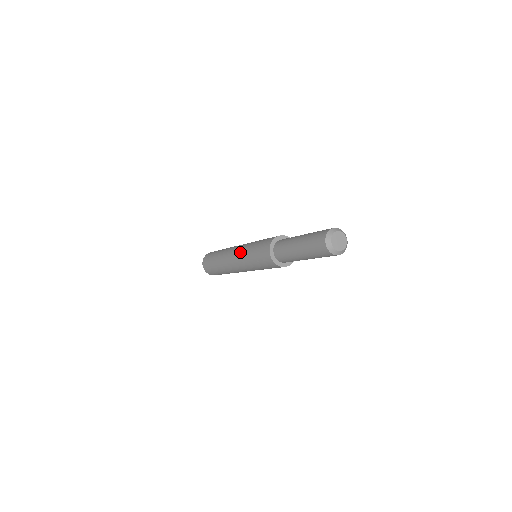
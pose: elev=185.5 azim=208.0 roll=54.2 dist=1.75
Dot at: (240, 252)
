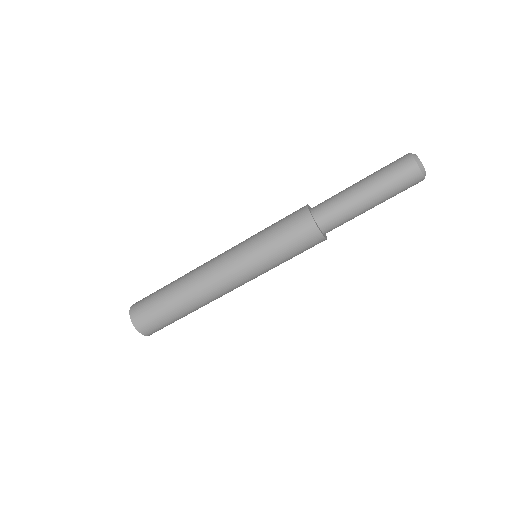
Dot at: occluded
